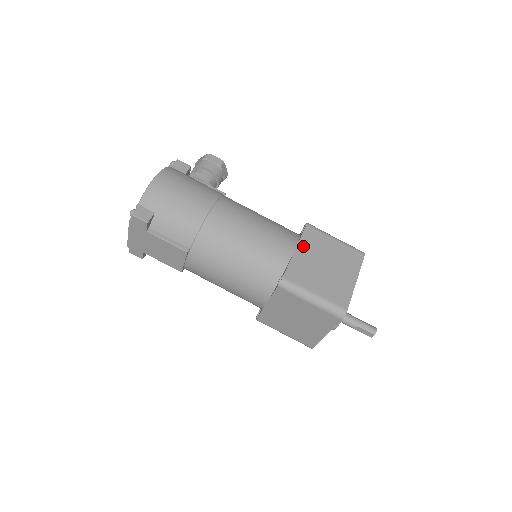
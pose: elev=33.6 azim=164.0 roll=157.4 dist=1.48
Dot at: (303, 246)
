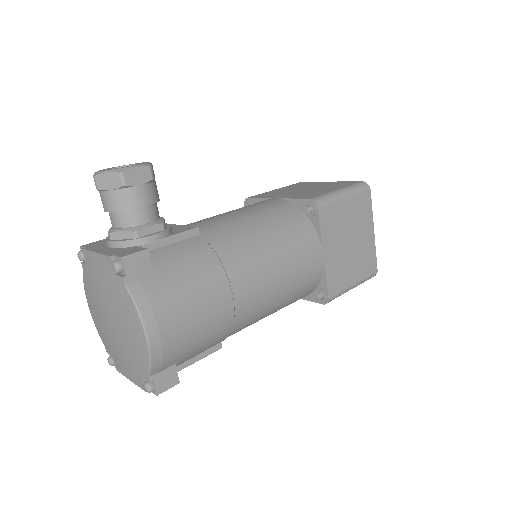
Dot at: (327, 242)
